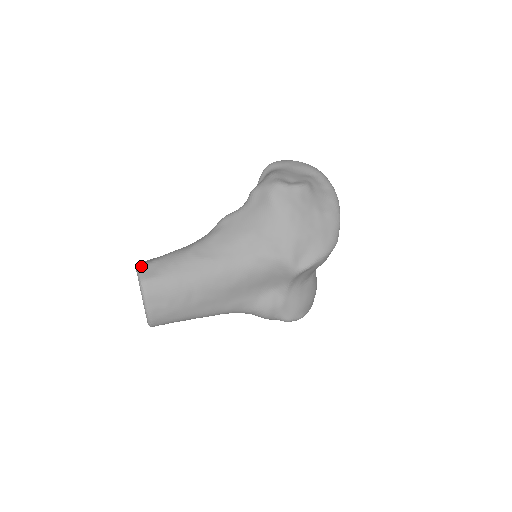
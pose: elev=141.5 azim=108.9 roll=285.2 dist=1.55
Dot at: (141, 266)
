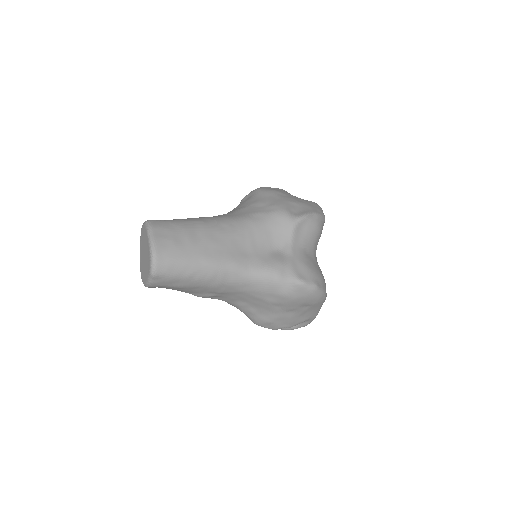
Dot at: occluded
